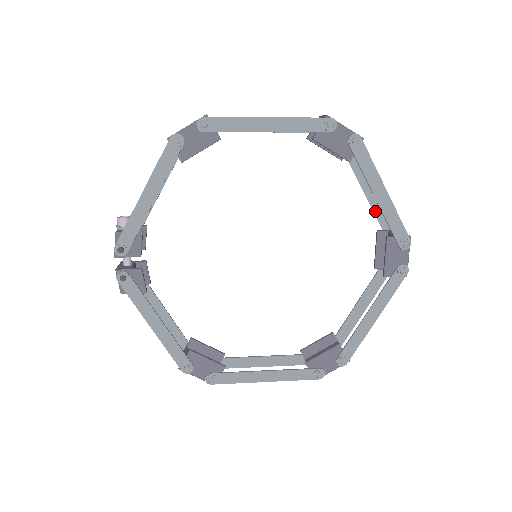
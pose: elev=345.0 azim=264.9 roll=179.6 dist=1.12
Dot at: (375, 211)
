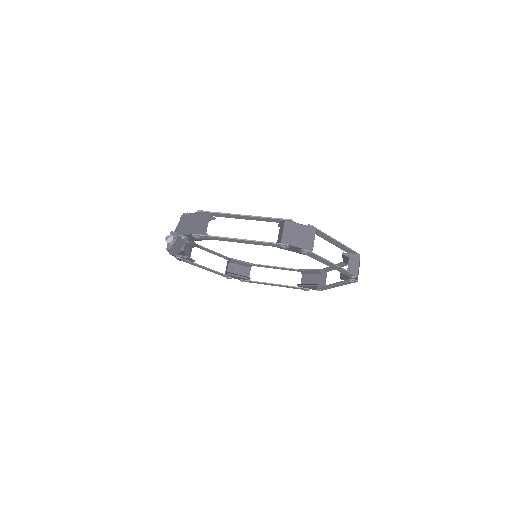
Dot at: (340, 248)
